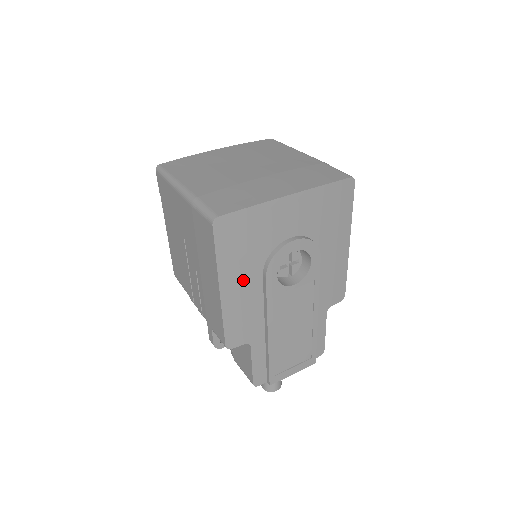
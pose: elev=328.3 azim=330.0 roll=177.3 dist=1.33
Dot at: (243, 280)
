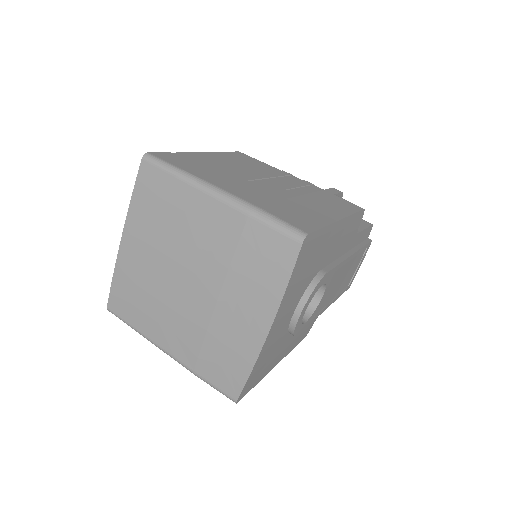
Dot at: (284, 348)
